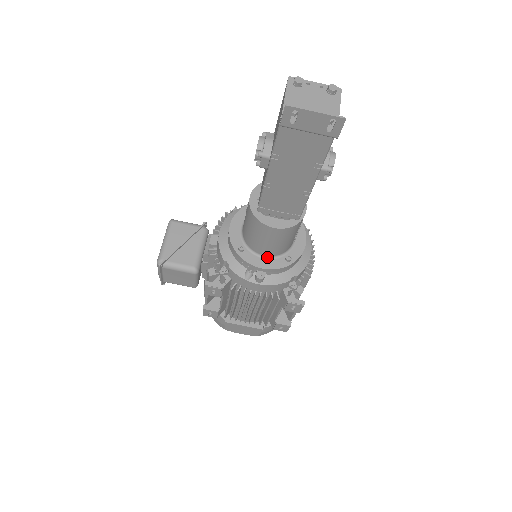
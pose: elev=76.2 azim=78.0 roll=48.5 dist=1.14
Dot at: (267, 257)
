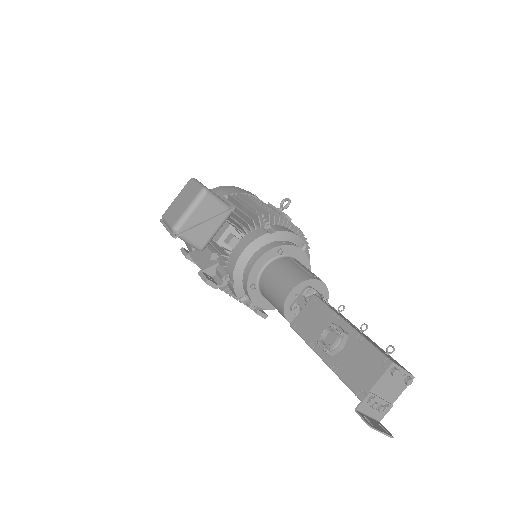
Dot at: occluded
